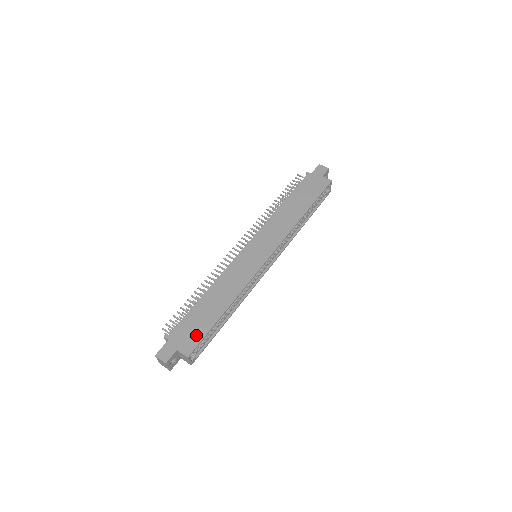
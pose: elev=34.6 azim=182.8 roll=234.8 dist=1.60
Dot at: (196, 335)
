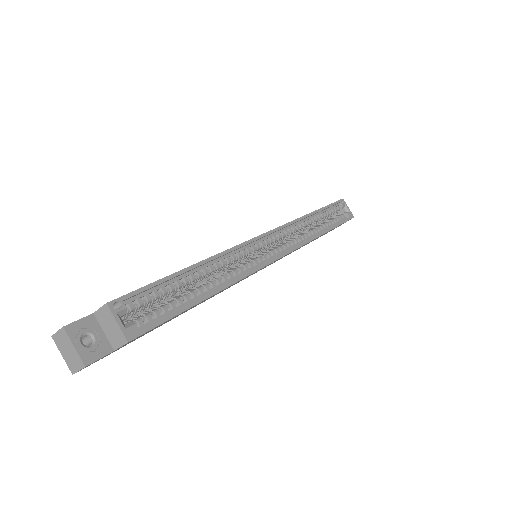
Dot at: occluded
